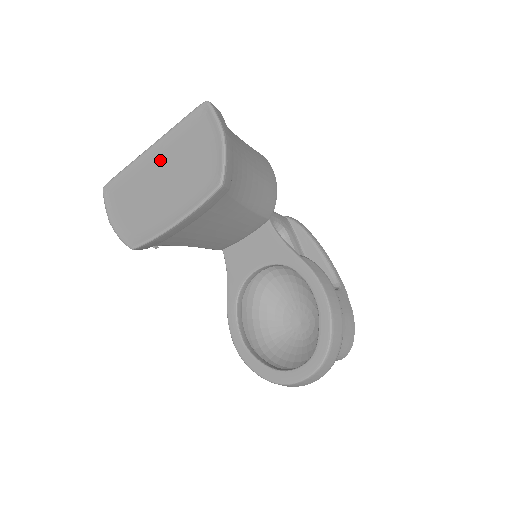
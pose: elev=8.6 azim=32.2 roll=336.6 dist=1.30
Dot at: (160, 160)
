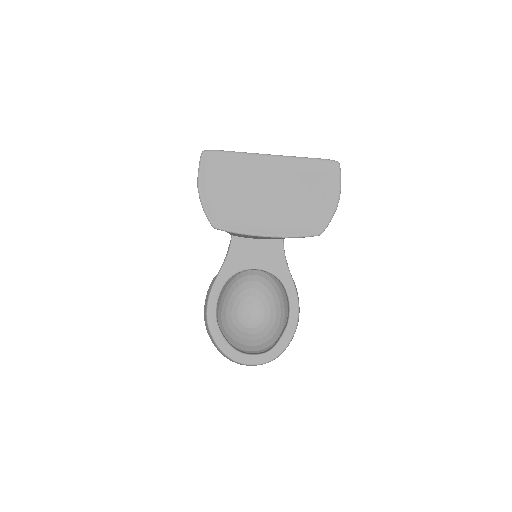
Dot at: (276, 174)
